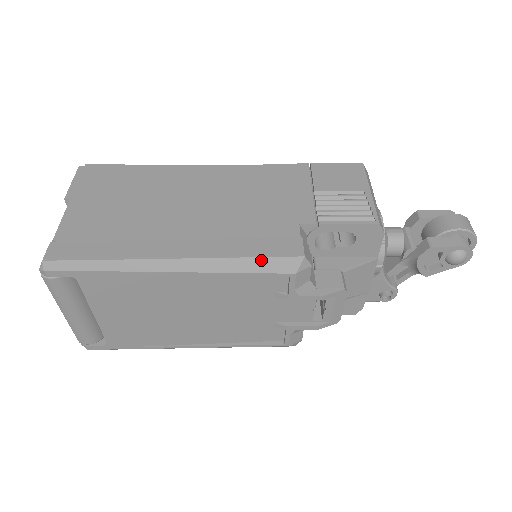
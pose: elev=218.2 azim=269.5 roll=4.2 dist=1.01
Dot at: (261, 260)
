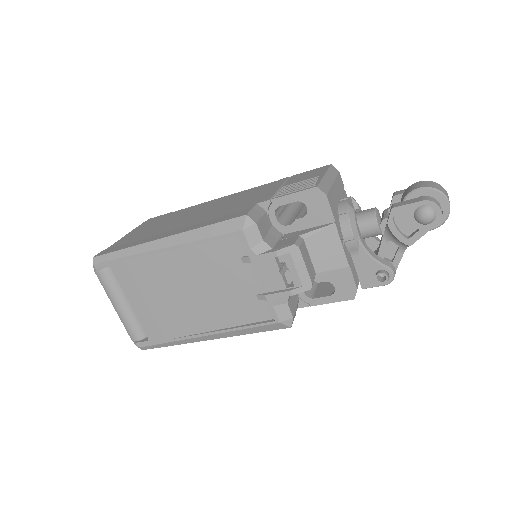
Dot at: (217, 225)
